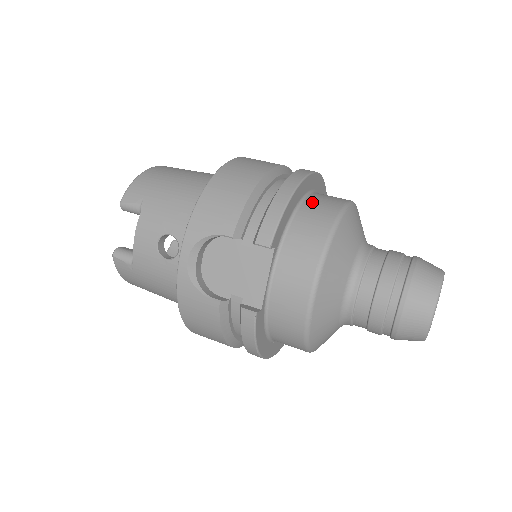
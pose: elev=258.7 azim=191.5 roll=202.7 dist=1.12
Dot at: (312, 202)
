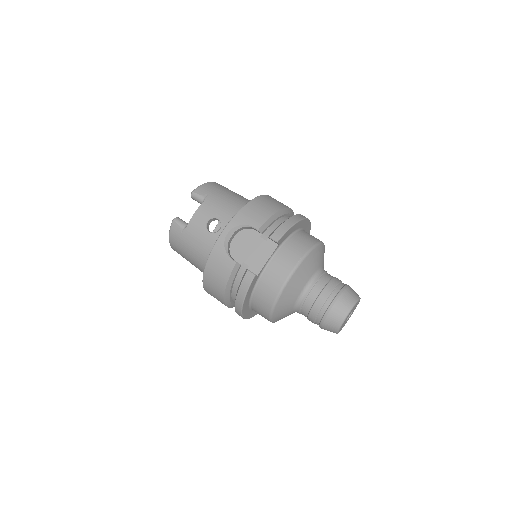
Dot at: (304, 233)
